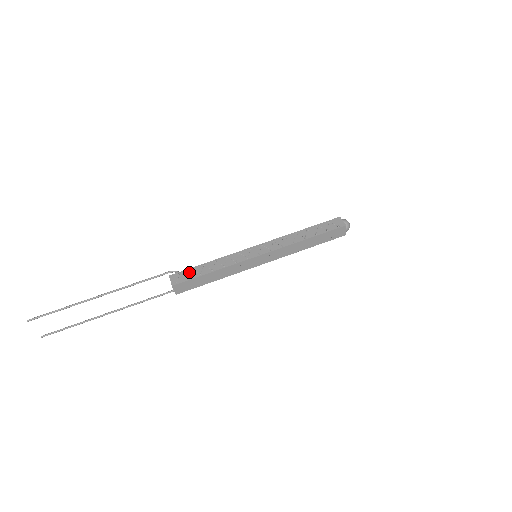
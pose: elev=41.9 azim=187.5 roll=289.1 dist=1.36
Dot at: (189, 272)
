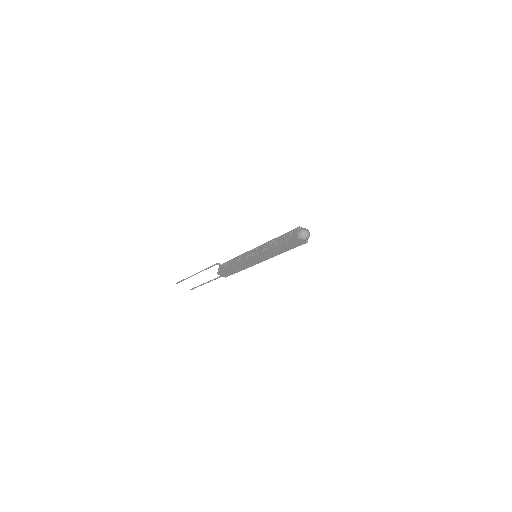
Dot at: (225, 265)
